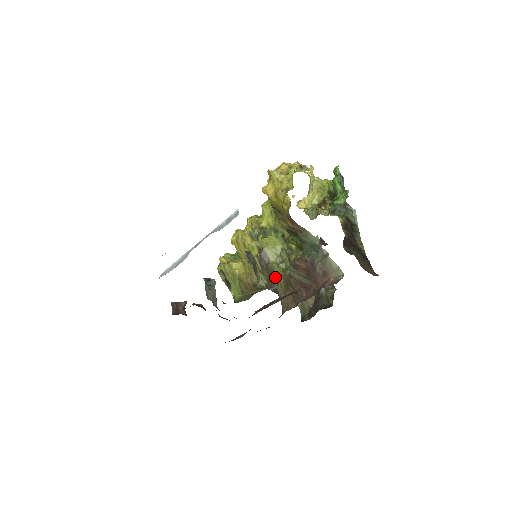
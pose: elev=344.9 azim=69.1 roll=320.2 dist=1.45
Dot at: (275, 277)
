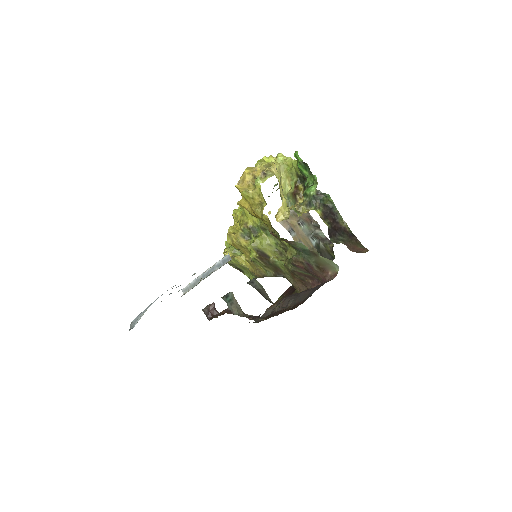
Dot at: (280, 269)
